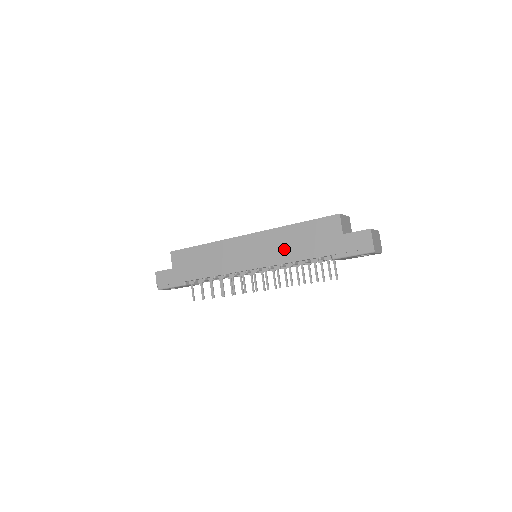
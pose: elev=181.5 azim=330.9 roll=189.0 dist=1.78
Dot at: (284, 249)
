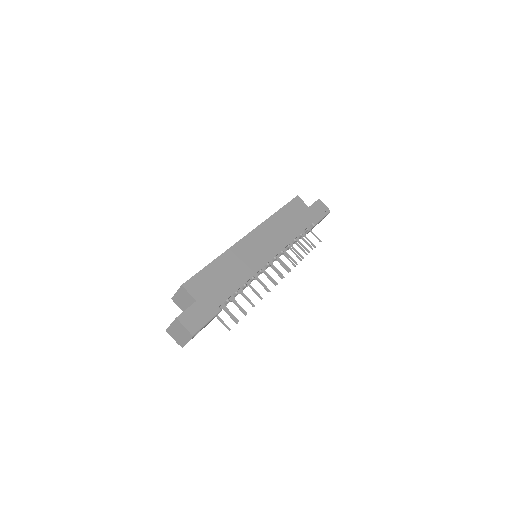
Dot at: (283, 232)
